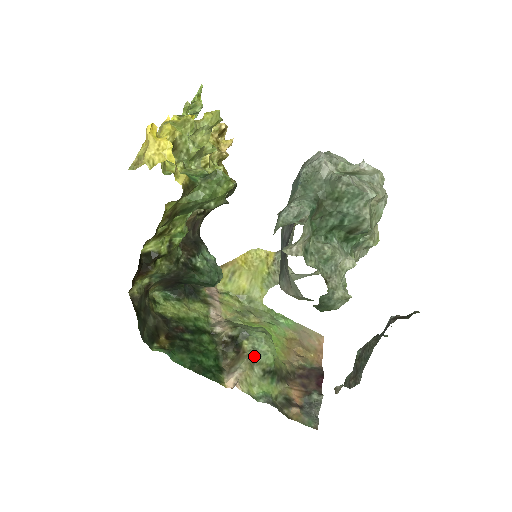
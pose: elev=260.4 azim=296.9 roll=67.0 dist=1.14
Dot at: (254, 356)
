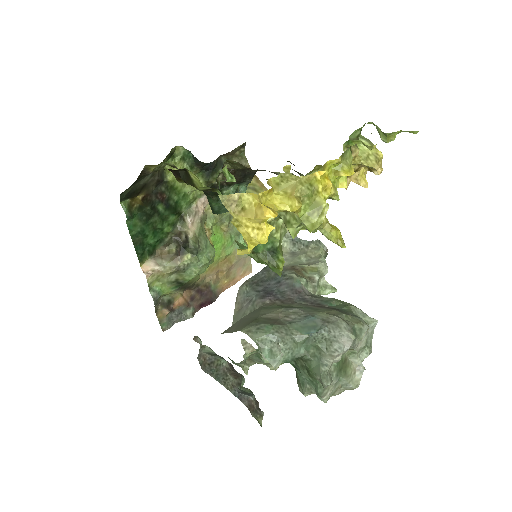
Dot at: (182, 269)
